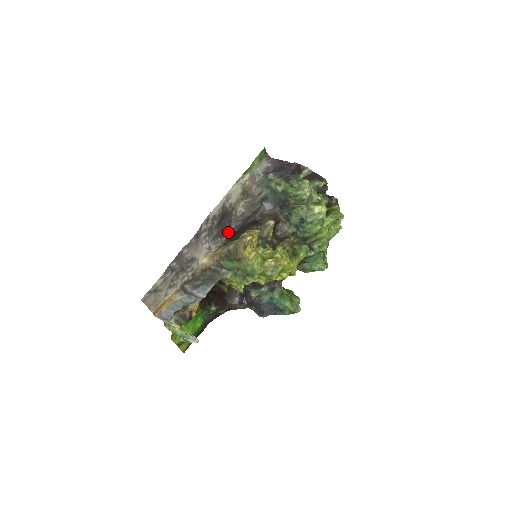
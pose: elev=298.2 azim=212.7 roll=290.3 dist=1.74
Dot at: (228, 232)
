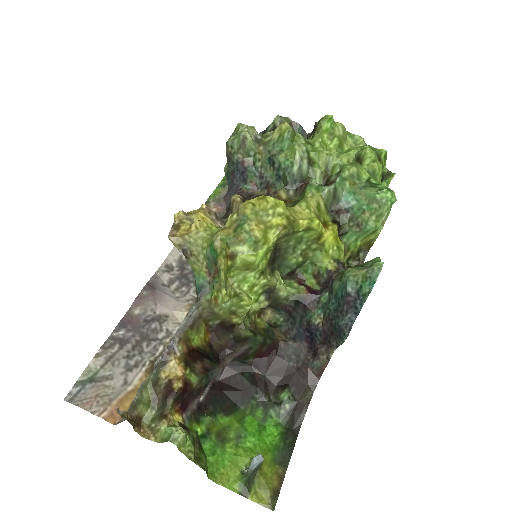
Dot at: occluded
